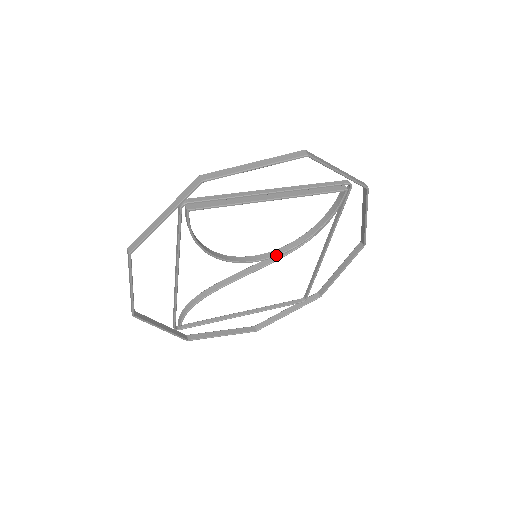
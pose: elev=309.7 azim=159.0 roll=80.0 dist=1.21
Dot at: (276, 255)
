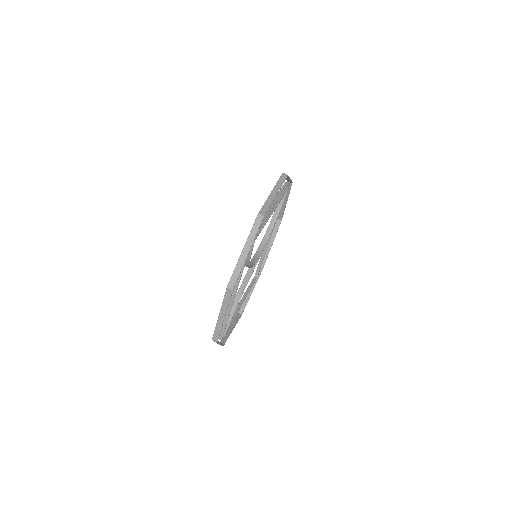
Dot at: occluded
